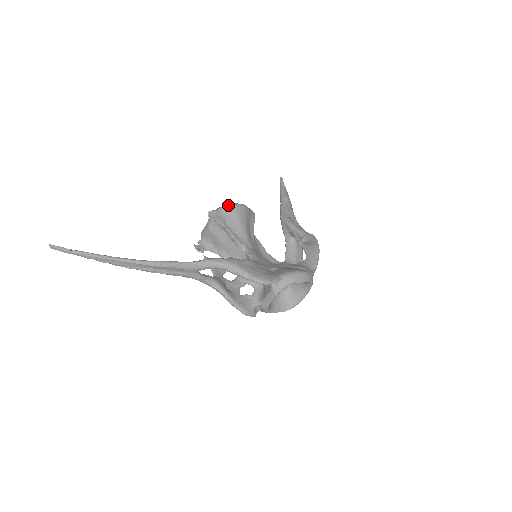
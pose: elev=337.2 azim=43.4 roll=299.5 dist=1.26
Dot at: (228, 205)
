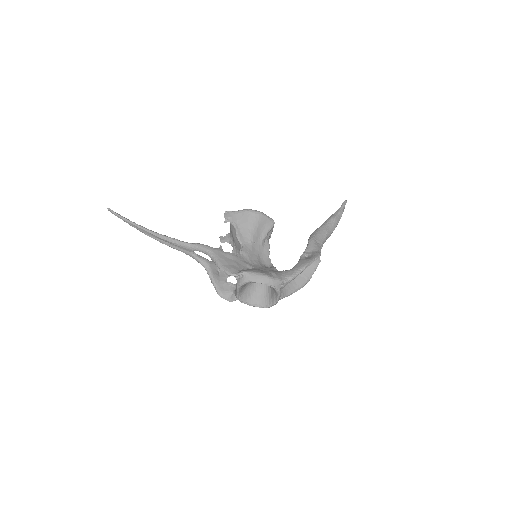
Dot at: (245, 209)
